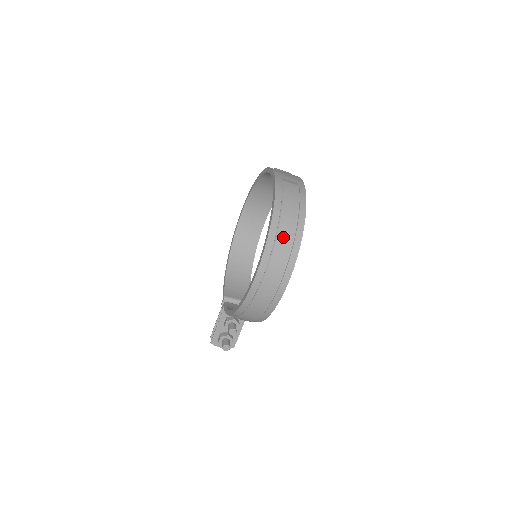
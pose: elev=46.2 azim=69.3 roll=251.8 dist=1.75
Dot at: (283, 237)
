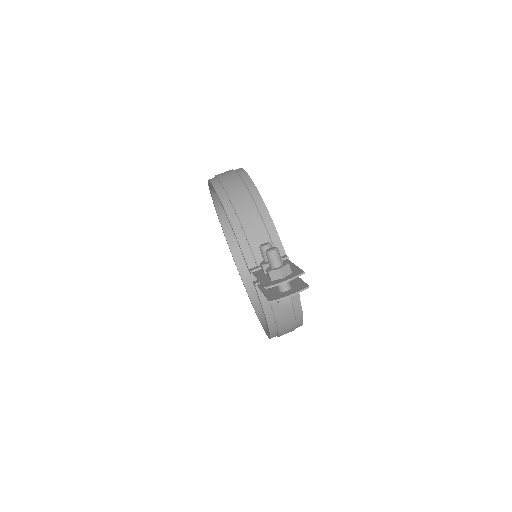
Dot at: occluded
